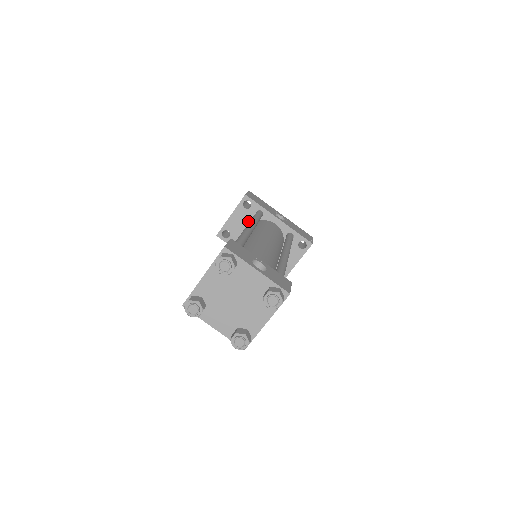
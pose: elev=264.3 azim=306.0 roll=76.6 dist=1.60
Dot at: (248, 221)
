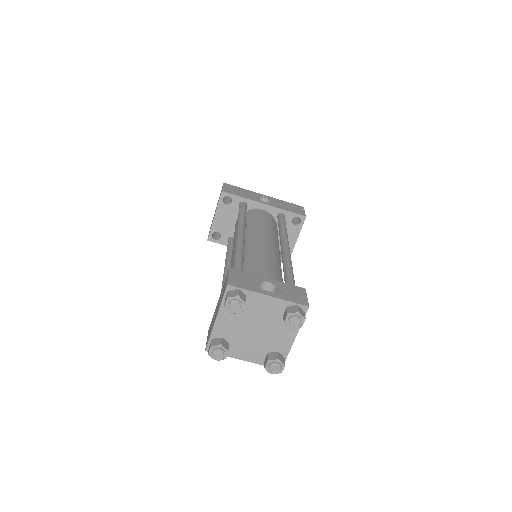
Dot at: (234, 216)
